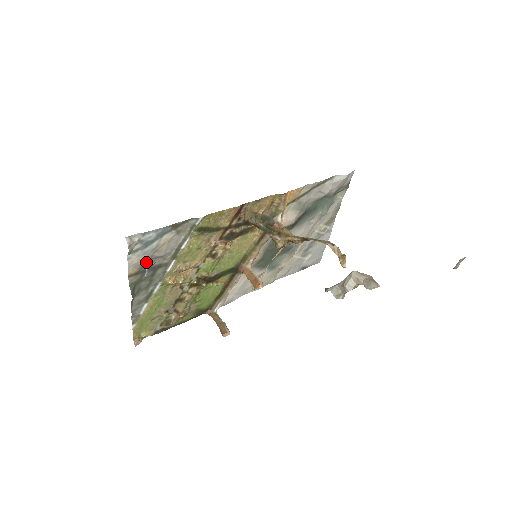
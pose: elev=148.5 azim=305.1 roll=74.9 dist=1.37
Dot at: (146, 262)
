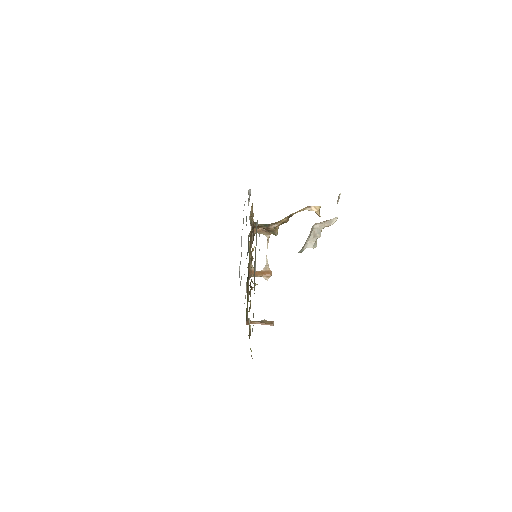
Dot at: occluded
